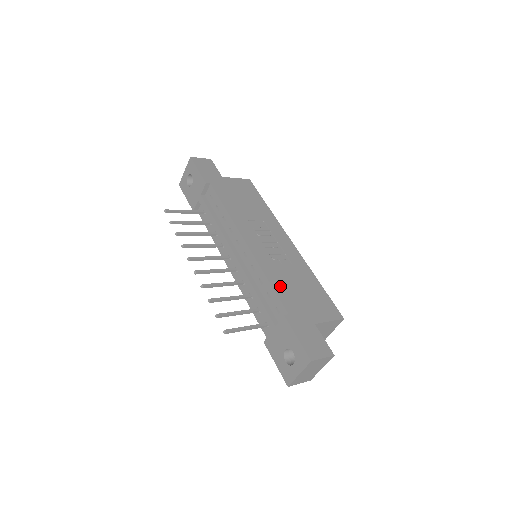
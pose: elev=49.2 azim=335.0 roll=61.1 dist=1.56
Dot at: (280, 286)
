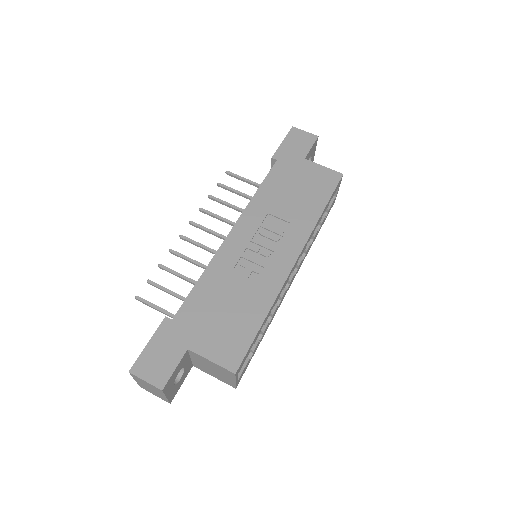
Dot at: (204, 291)
